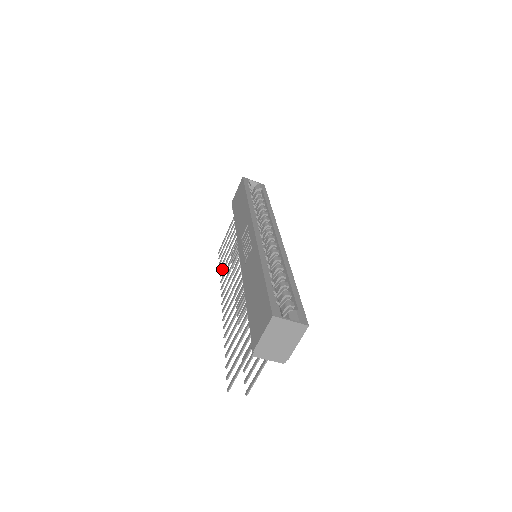
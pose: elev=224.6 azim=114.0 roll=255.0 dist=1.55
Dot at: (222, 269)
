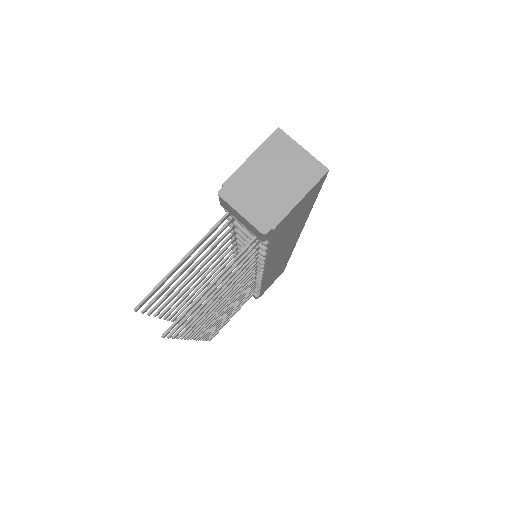
Dot at: occluded
